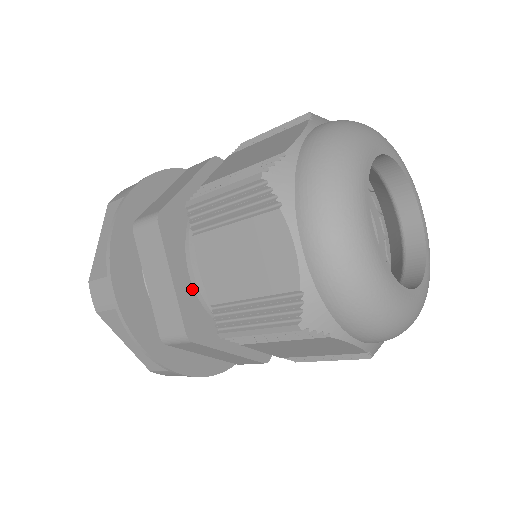
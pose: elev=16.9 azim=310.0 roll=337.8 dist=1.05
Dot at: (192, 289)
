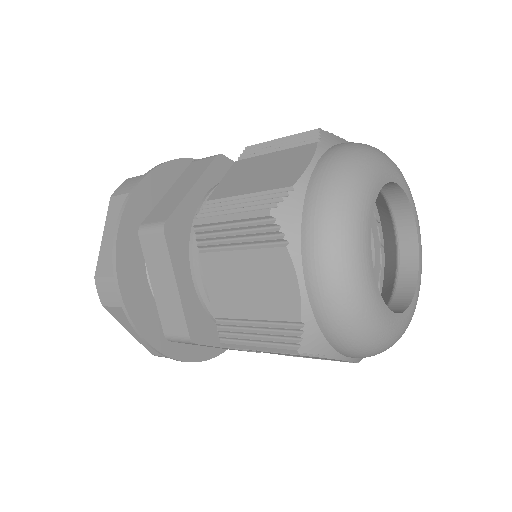
Dot at: occluded
